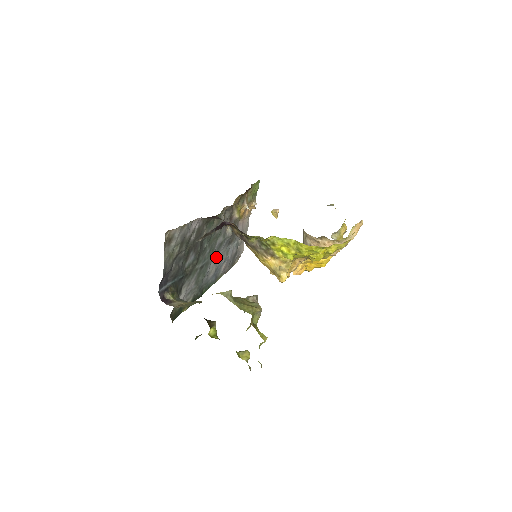
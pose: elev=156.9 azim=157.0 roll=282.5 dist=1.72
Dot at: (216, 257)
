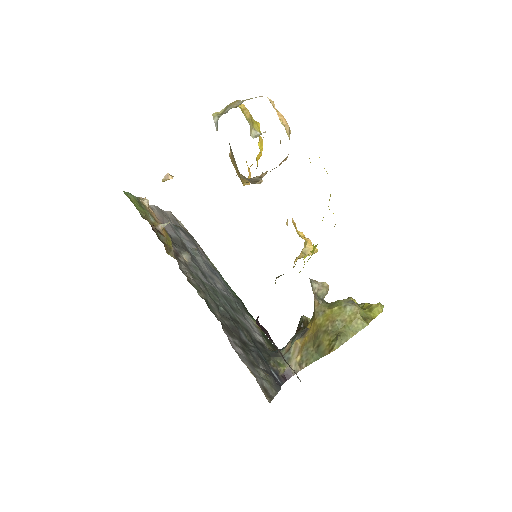
Dot at: (209, 278)
